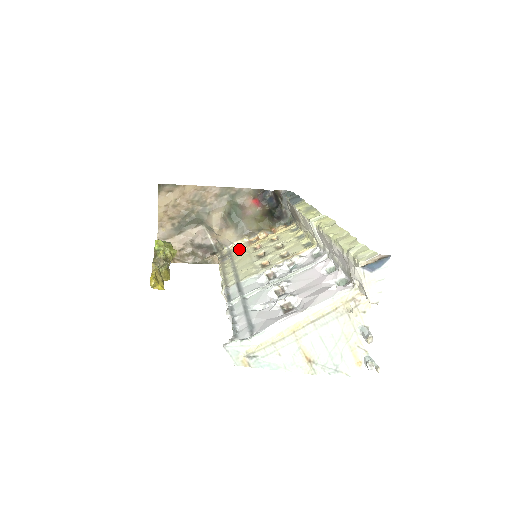
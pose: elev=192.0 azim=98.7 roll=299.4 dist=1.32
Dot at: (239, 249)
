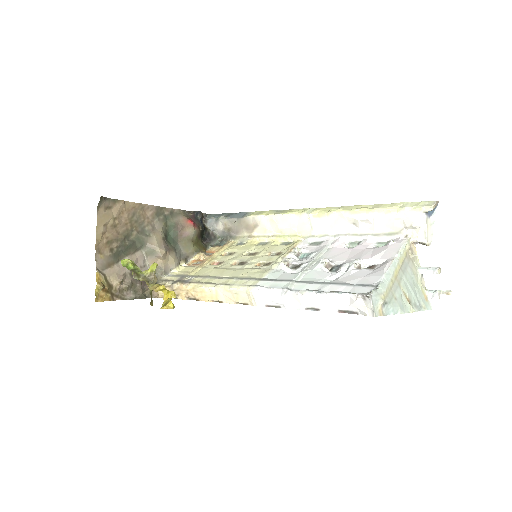
Dot at: (190, 271)
